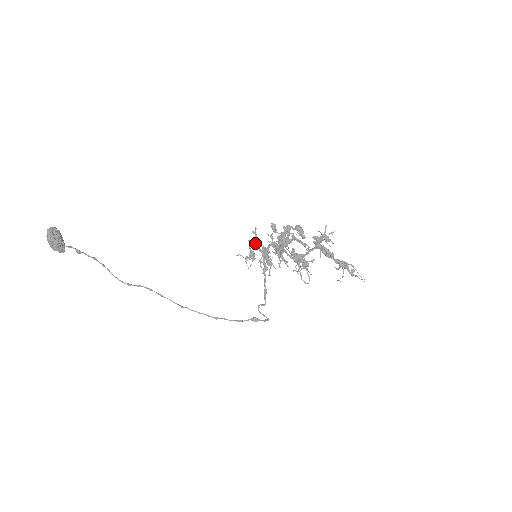
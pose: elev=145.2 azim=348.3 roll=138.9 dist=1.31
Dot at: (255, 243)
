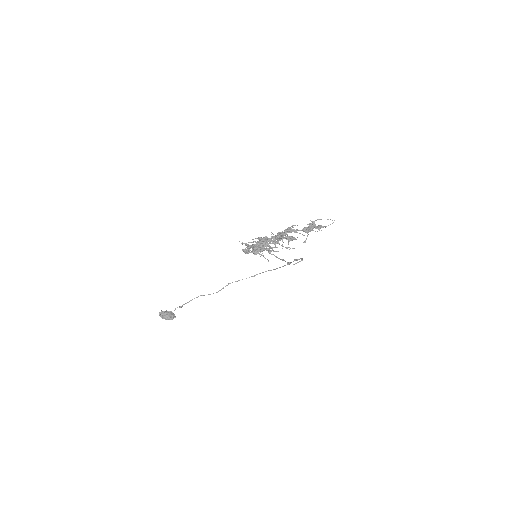
Dot at: (249, 247)
